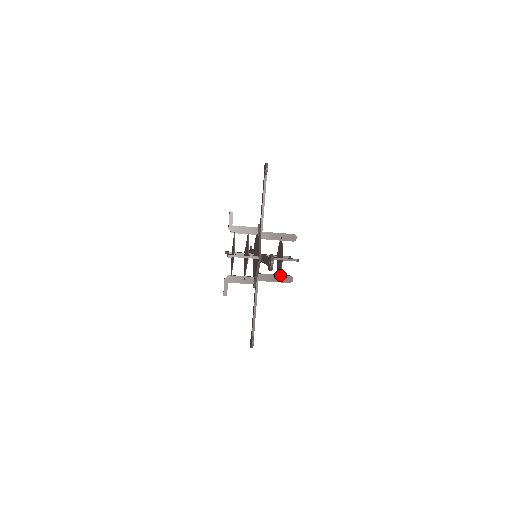
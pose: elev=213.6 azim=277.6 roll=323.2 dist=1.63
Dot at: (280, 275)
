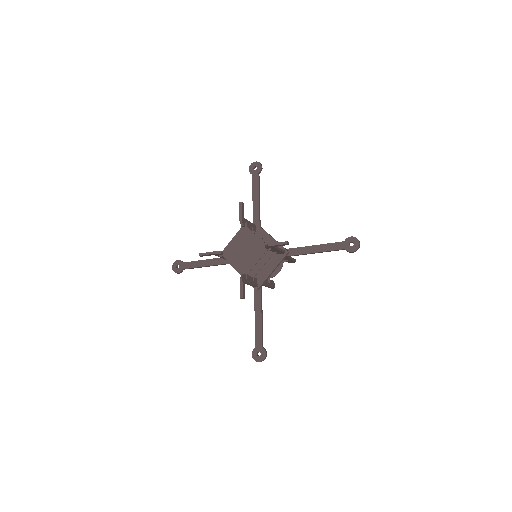
Dot at: occluded
